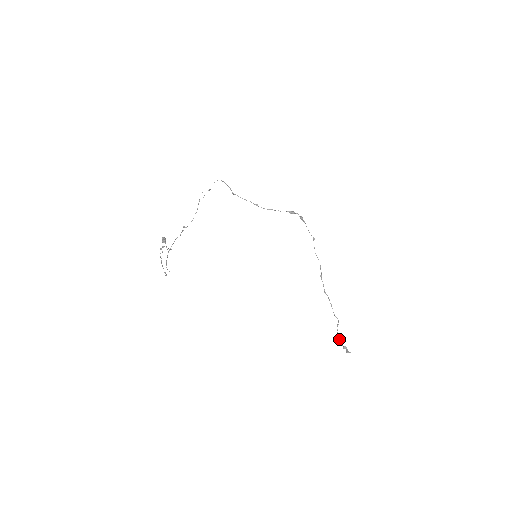
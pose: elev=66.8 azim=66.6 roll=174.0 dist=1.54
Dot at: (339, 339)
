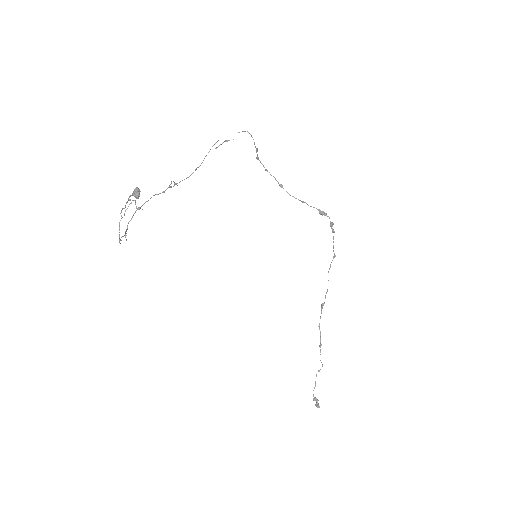
Dot at: occluded
